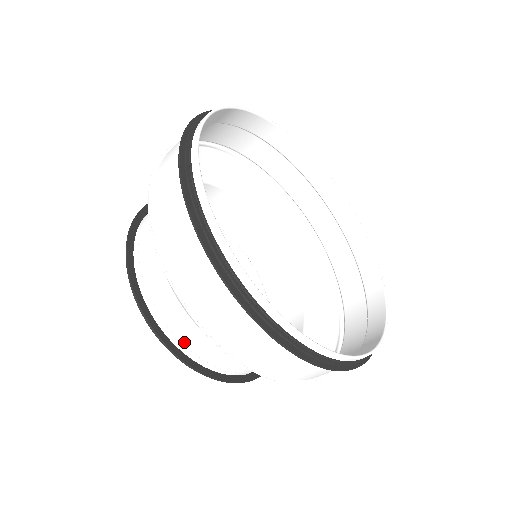
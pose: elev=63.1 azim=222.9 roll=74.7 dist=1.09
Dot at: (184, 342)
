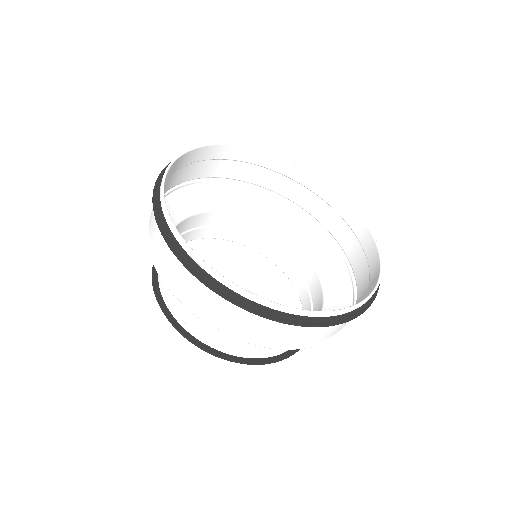
Dot at: (237, 351)
